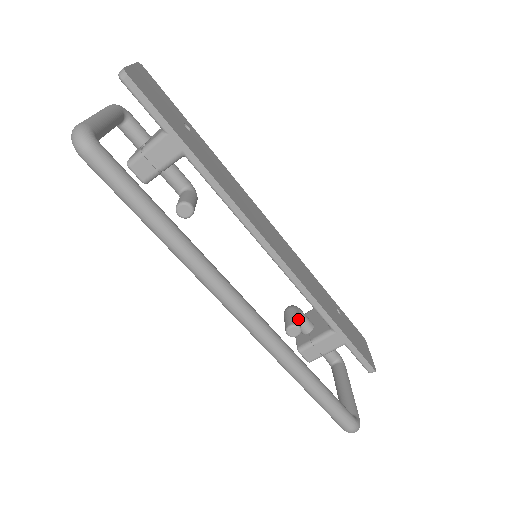
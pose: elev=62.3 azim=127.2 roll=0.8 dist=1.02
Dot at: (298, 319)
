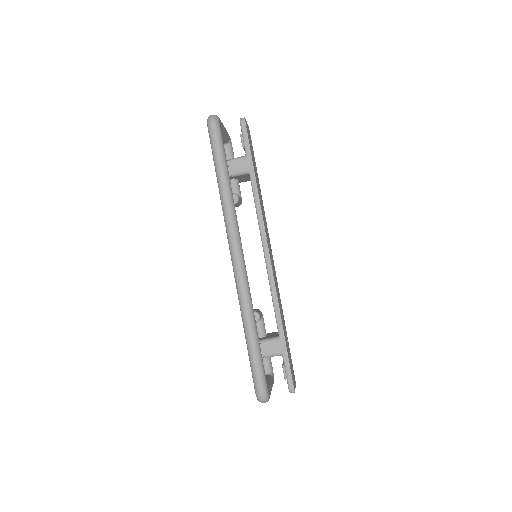
Dot at: (261, 314)
